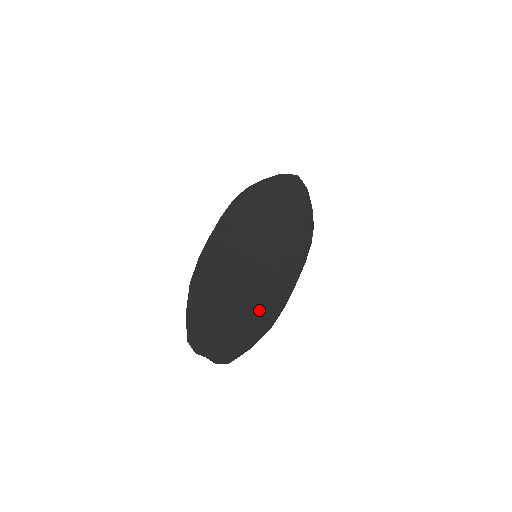
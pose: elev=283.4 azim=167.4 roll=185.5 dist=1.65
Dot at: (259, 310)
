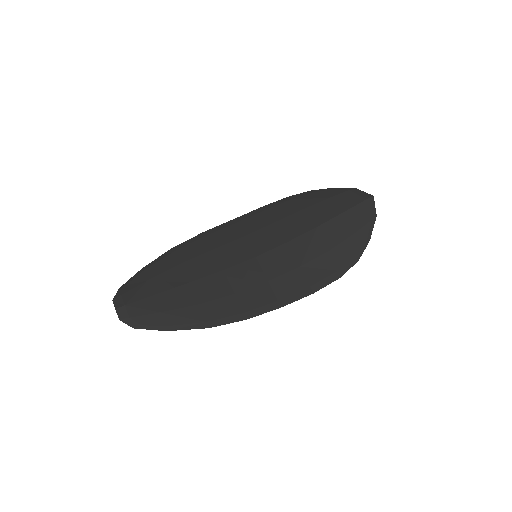
Dot at: (210, 304)
